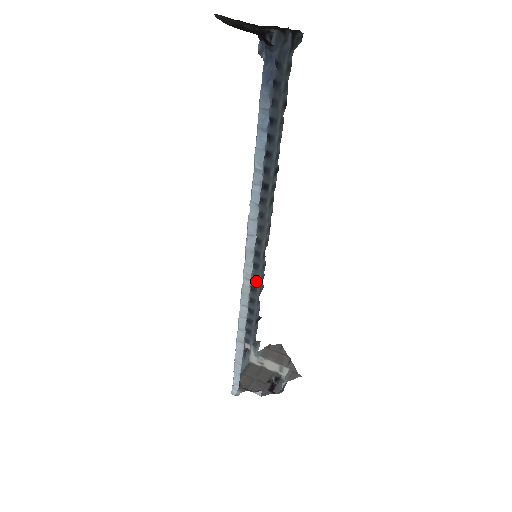
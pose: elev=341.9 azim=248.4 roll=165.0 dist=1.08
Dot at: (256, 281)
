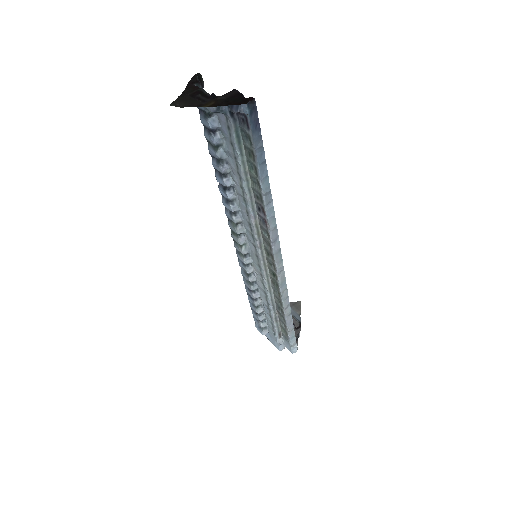
Dot at: occluded
